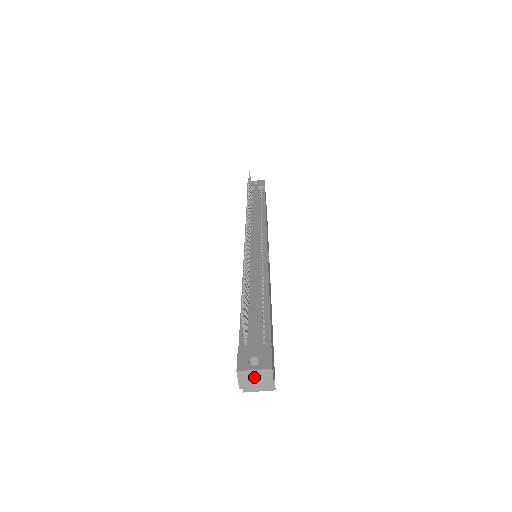
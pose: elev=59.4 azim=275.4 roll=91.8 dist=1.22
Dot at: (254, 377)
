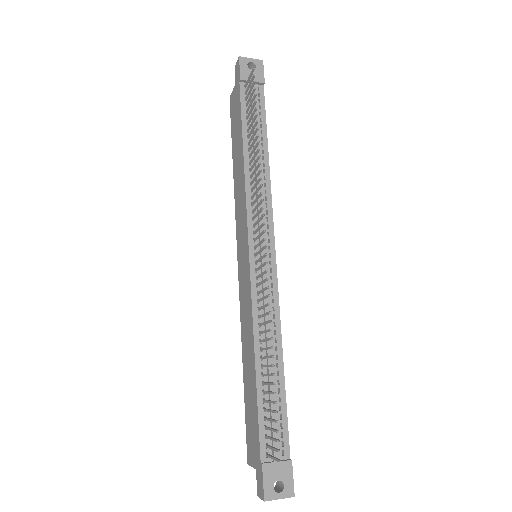
Dot at: (276, 497)
